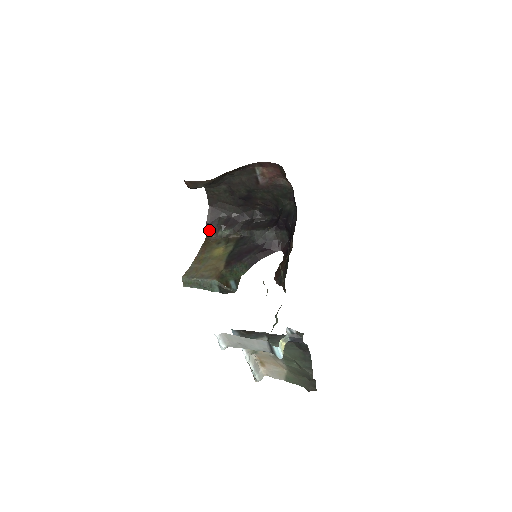
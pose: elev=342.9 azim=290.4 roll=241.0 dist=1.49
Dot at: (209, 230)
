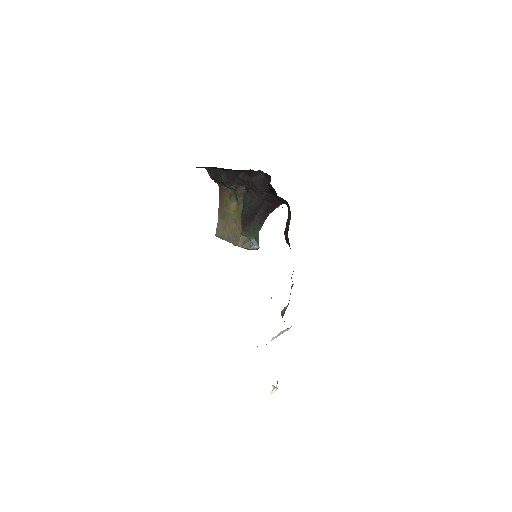
Dot at: (217, 183)
